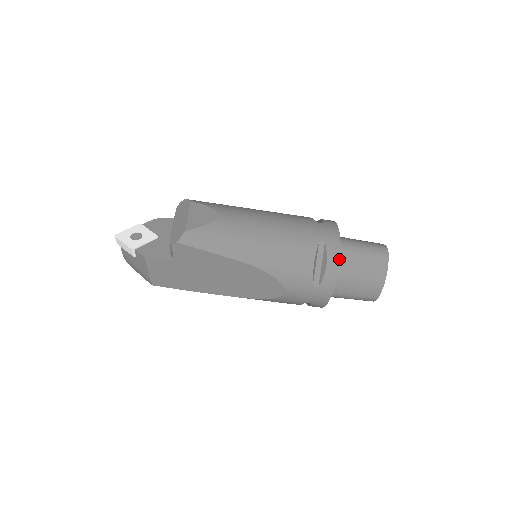
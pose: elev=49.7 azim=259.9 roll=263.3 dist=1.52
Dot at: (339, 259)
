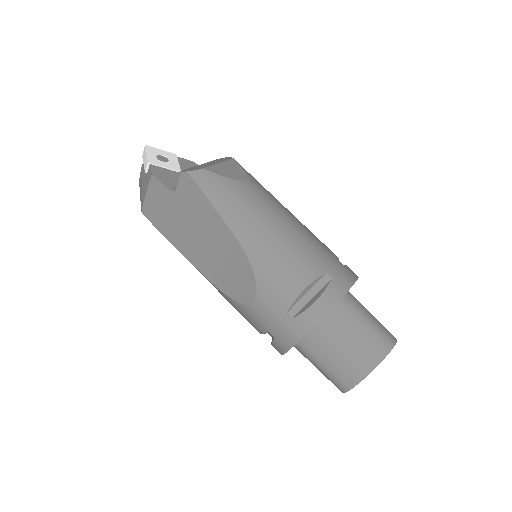
Dot at: (334, 305)
